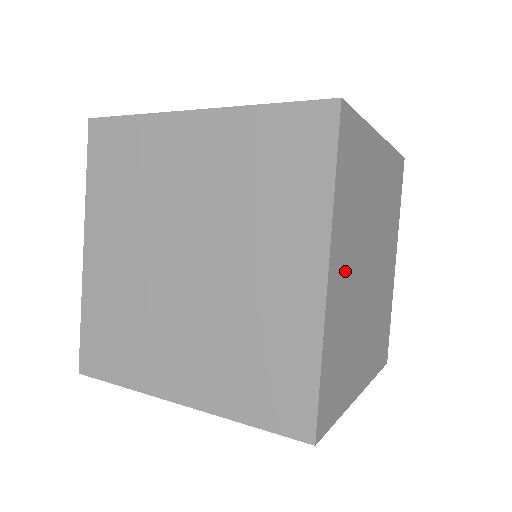
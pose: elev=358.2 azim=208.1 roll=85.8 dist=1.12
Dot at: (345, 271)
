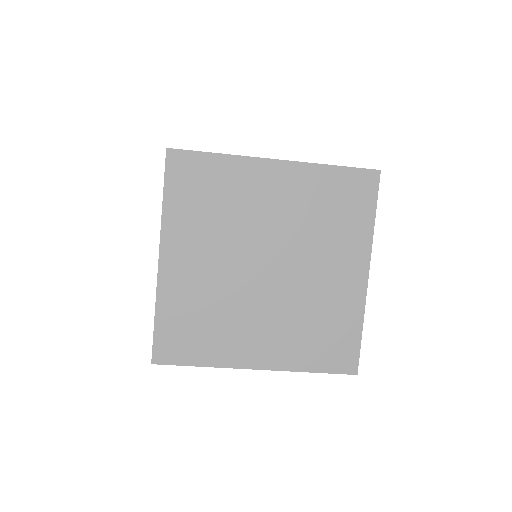
Dot at: (195, 260)
